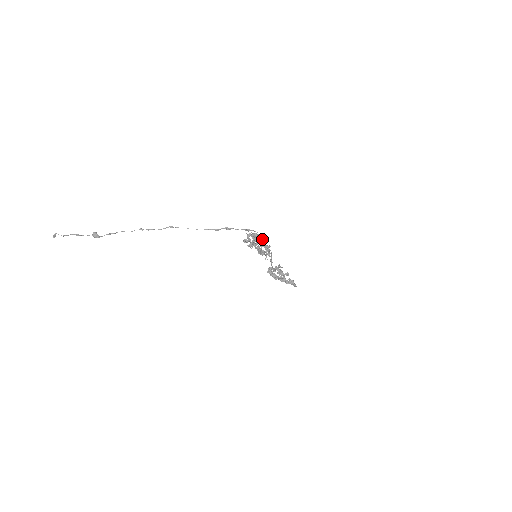
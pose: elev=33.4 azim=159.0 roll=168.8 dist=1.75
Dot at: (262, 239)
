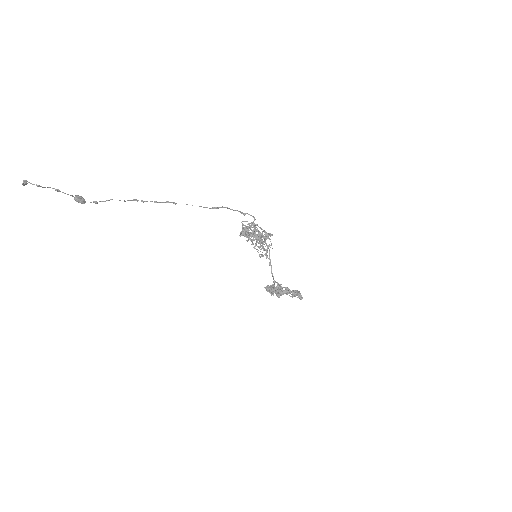
Dot at: (257, 229)
